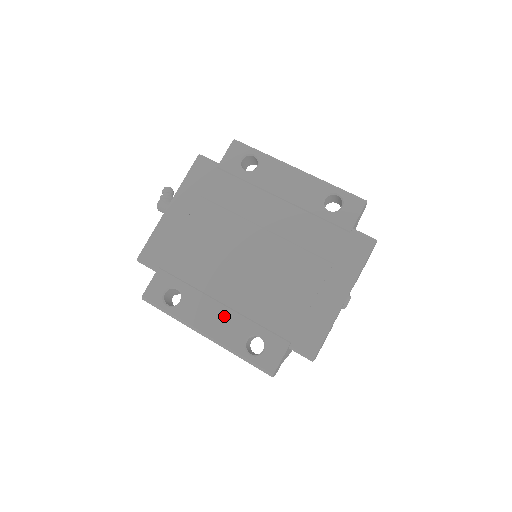
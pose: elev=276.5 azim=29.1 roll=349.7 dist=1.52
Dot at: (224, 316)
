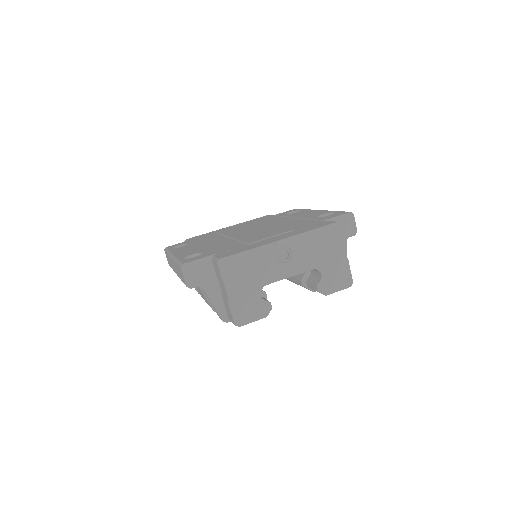
Dot at: (195, 249)
